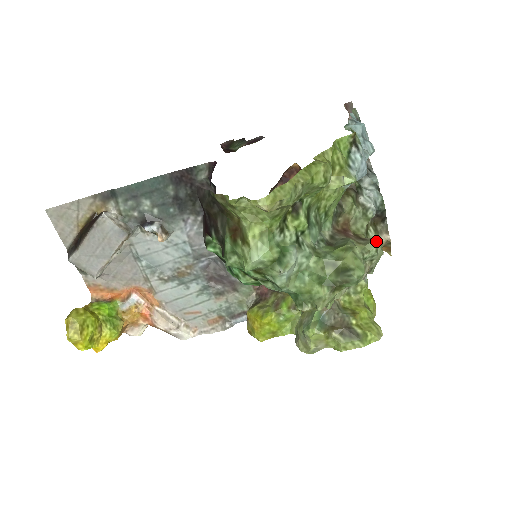
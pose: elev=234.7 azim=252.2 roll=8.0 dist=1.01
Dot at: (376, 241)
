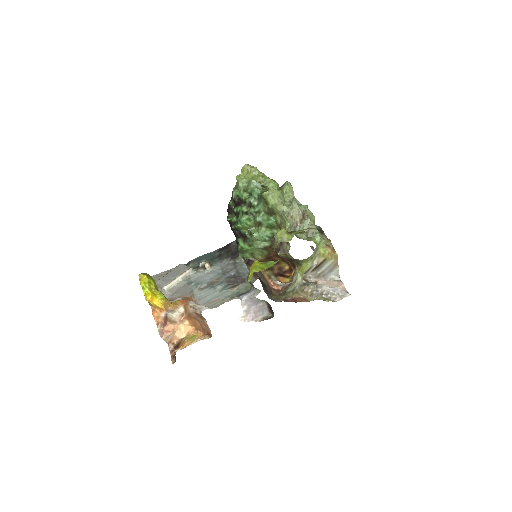
Dot at: (306, 205)
